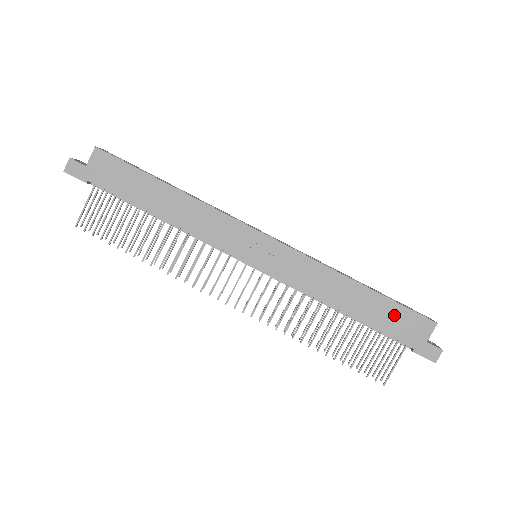
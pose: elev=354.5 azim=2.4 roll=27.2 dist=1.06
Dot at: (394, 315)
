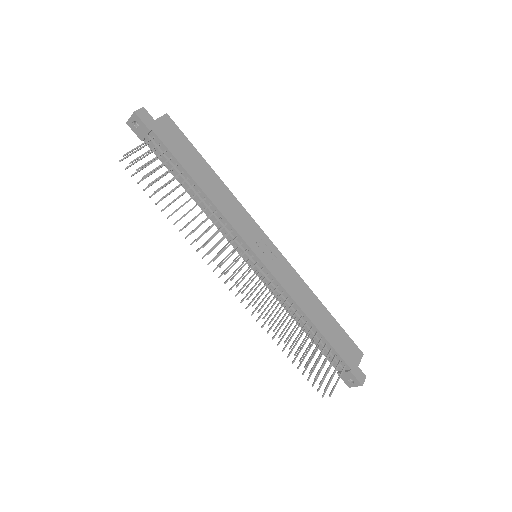
Dot at: (341, 337)
